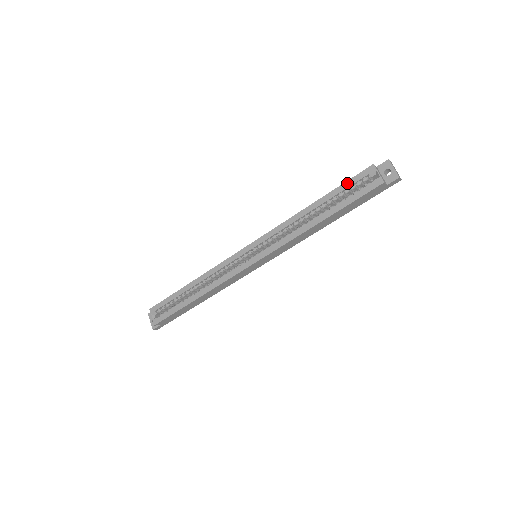
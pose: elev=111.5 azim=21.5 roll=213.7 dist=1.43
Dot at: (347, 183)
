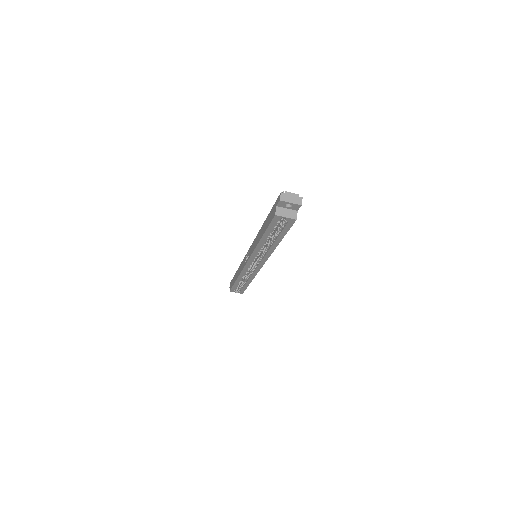
Dot at: (270, 227)
